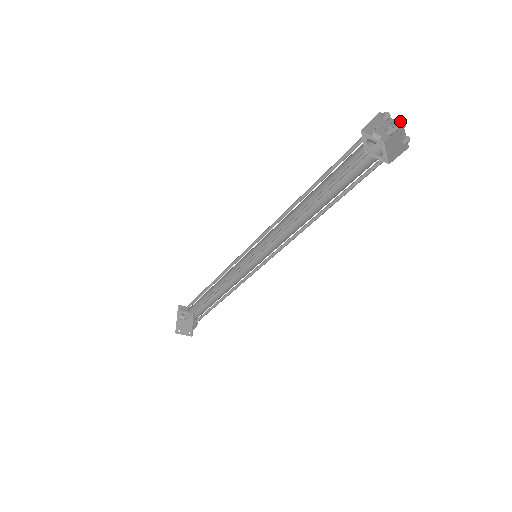
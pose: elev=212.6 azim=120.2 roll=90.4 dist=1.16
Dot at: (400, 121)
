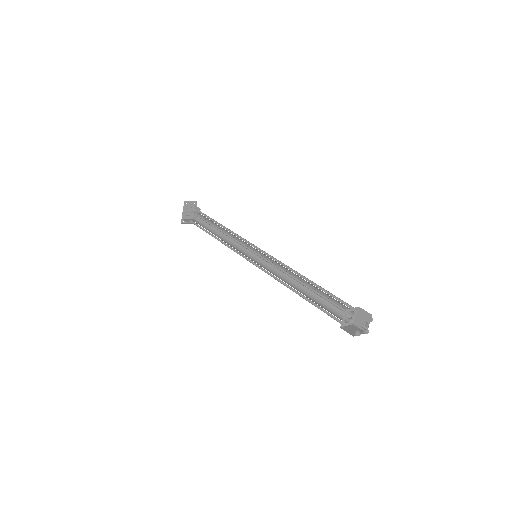
Dot at: (370, 320)
